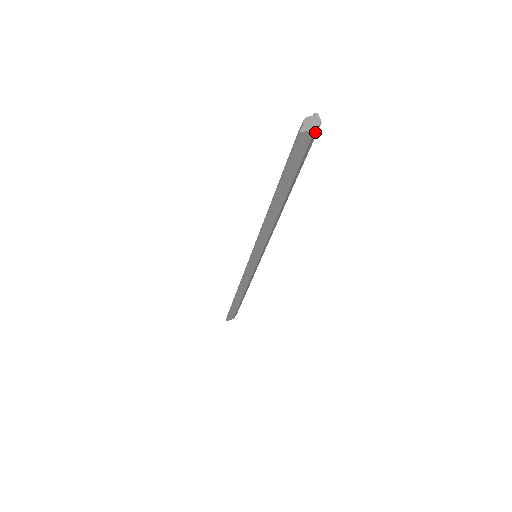
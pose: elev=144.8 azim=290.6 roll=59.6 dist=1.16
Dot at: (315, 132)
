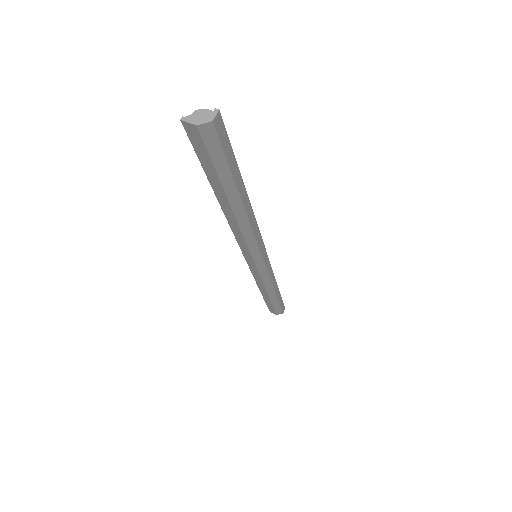
Dot at: (205, 129)
